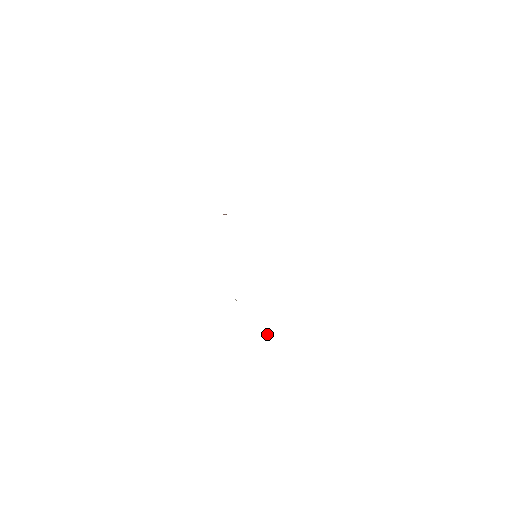
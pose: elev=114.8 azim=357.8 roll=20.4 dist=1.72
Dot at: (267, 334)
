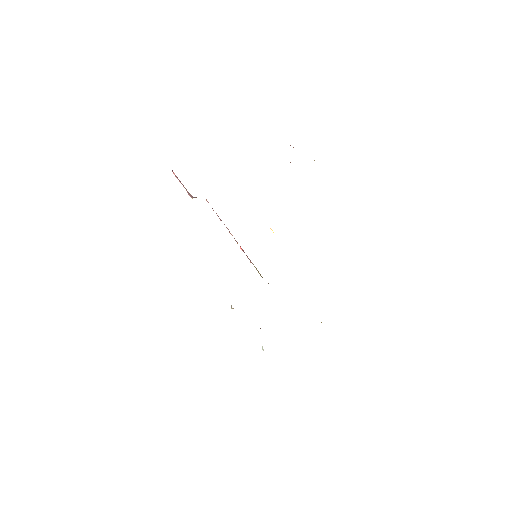
Dot at: occluded
